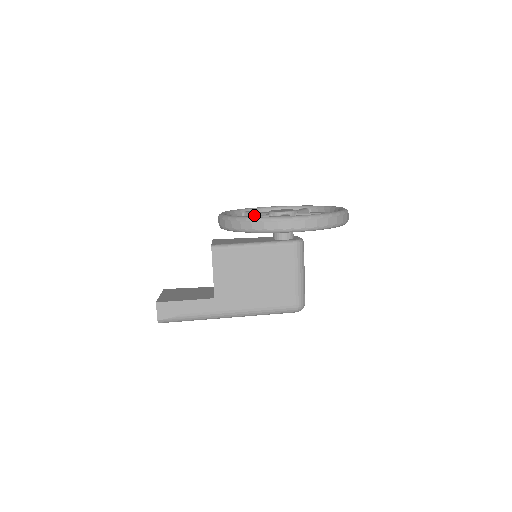
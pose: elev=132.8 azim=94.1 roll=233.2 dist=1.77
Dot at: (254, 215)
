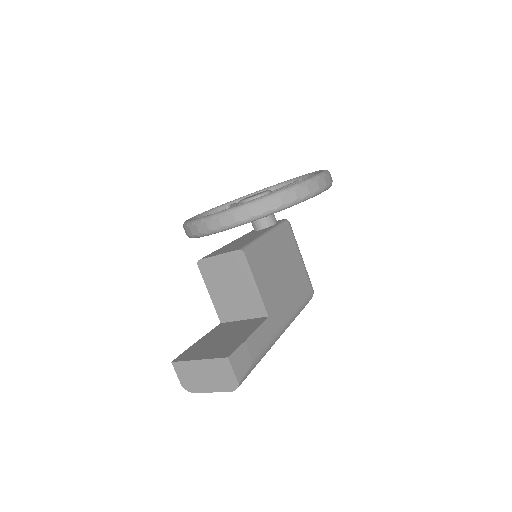
Dot at: occluded
